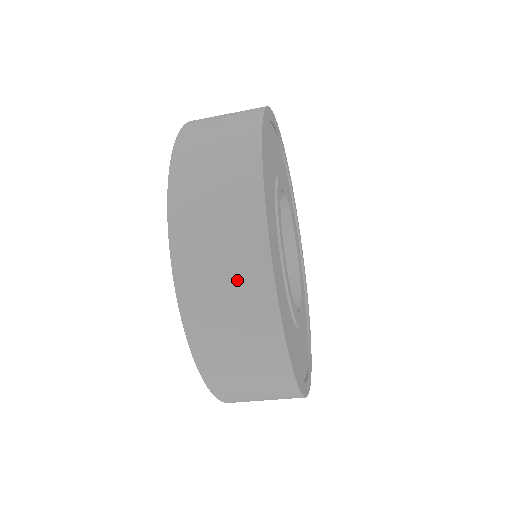
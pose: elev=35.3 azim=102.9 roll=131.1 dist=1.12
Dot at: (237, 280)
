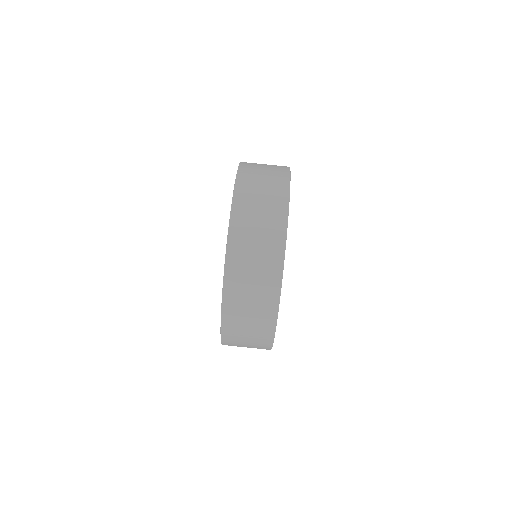
Dot at: (270, 187)
